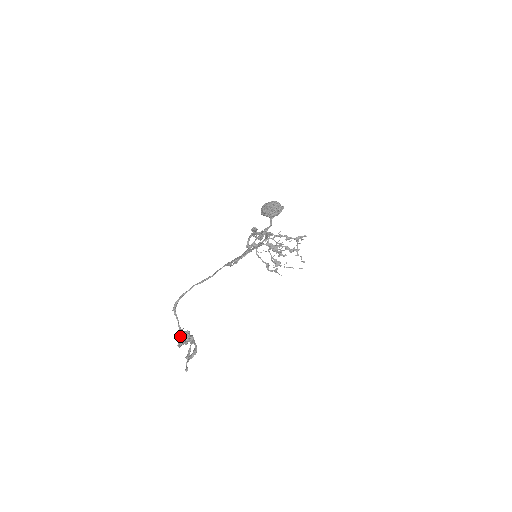
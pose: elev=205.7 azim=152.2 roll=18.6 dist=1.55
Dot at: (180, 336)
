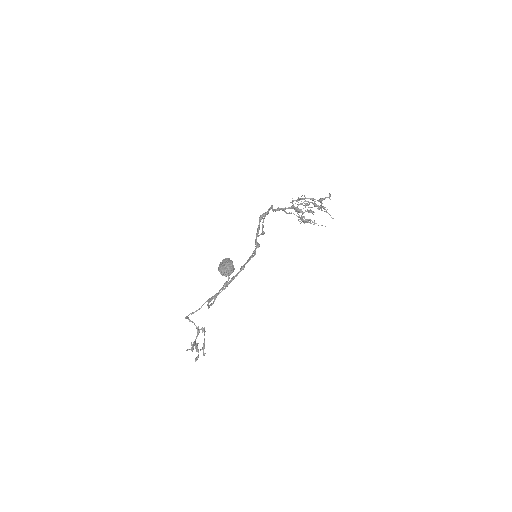
Dot at: (197, 333)
